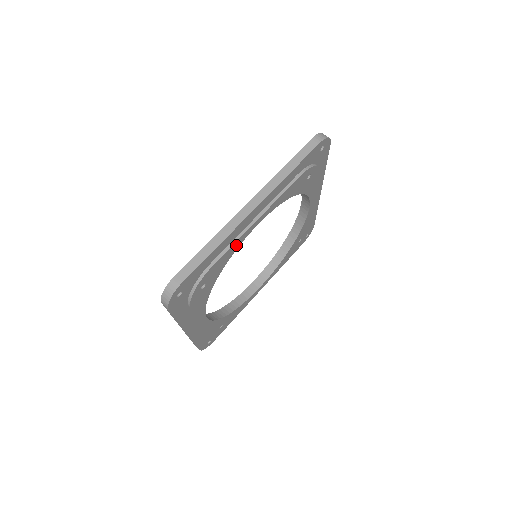
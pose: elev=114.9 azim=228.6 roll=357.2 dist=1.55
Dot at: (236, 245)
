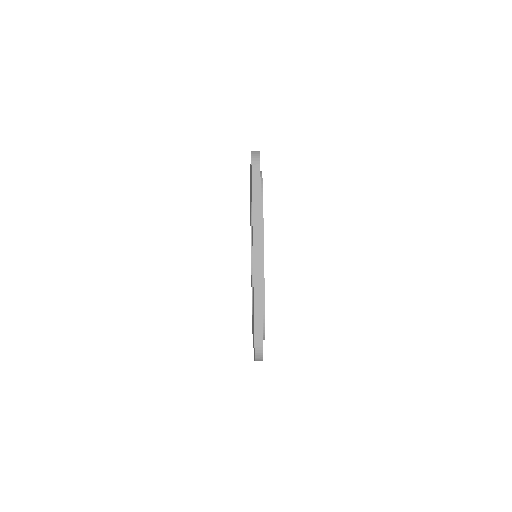
Dot at: occluded
